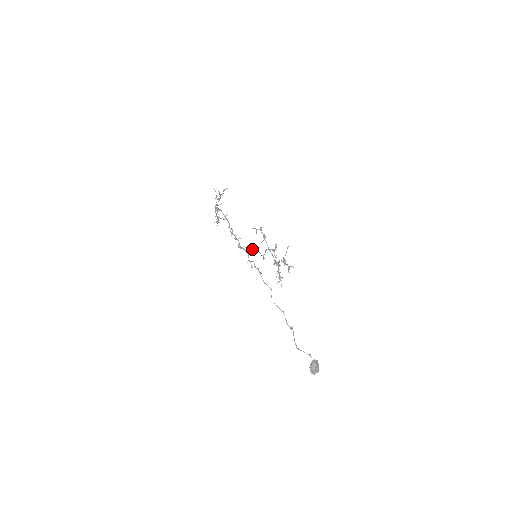
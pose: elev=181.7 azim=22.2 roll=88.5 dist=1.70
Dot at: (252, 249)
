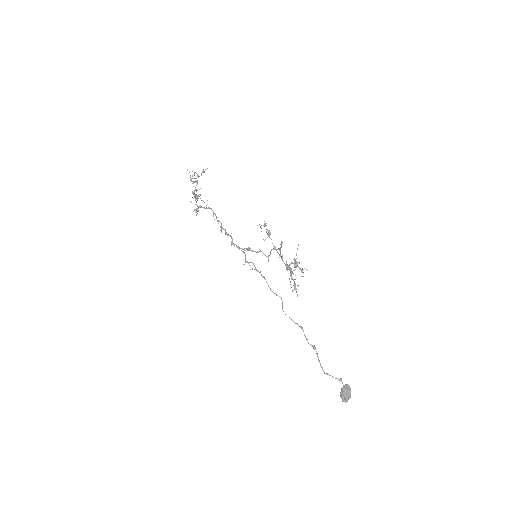
Dot at: (249, 247)
